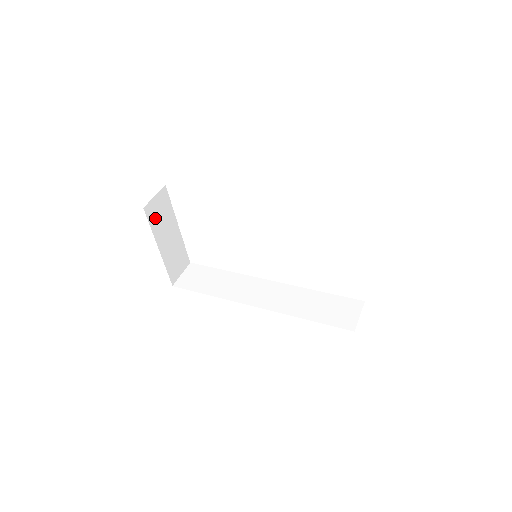
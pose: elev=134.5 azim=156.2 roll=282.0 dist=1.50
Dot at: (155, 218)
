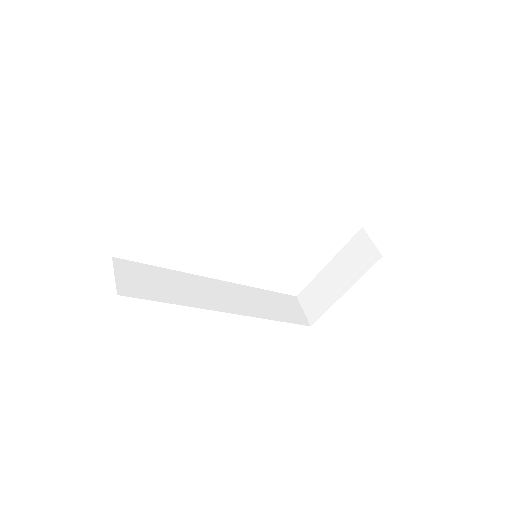
Dot at: occluded
